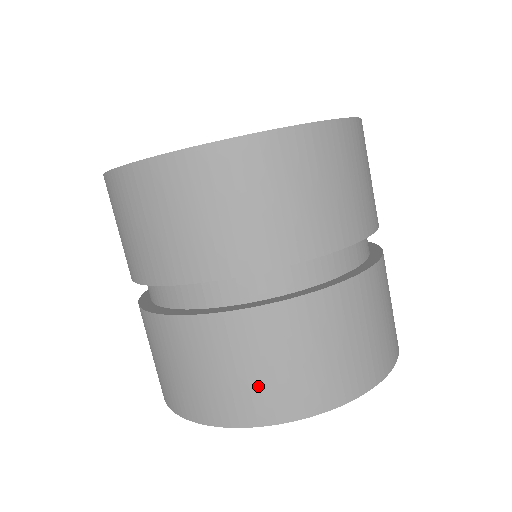
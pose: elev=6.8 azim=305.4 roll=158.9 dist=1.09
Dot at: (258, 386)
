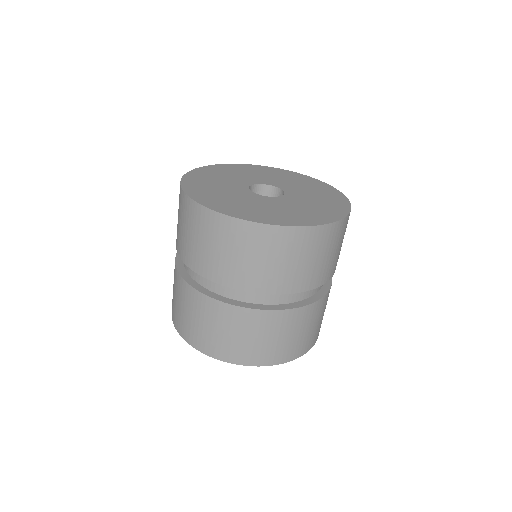
Dot at: (211, 337)
